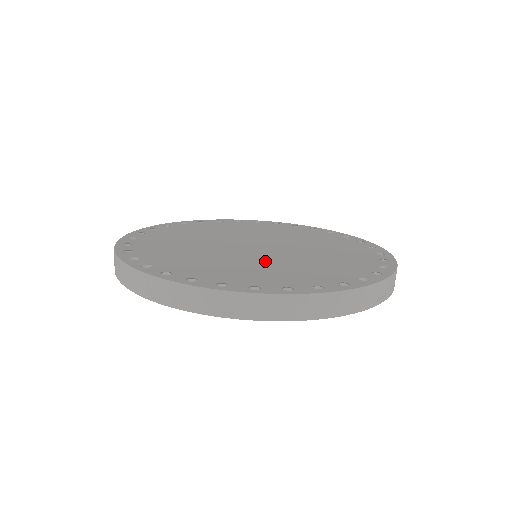
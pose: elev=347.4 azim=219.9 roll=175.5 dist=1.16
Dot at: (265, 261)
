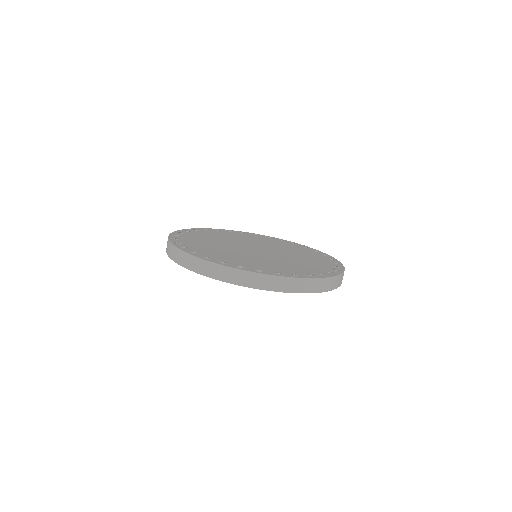
Dot at: (287, 259)
